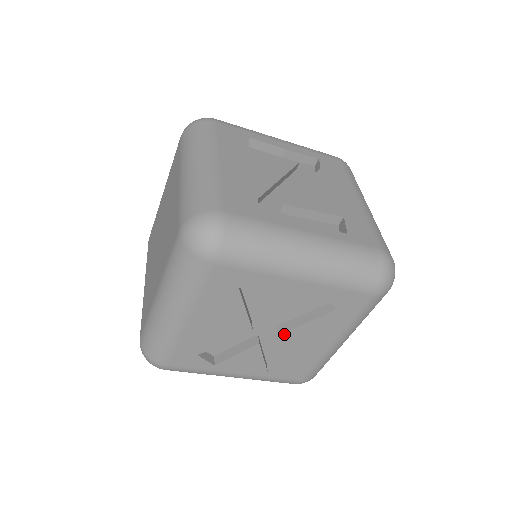
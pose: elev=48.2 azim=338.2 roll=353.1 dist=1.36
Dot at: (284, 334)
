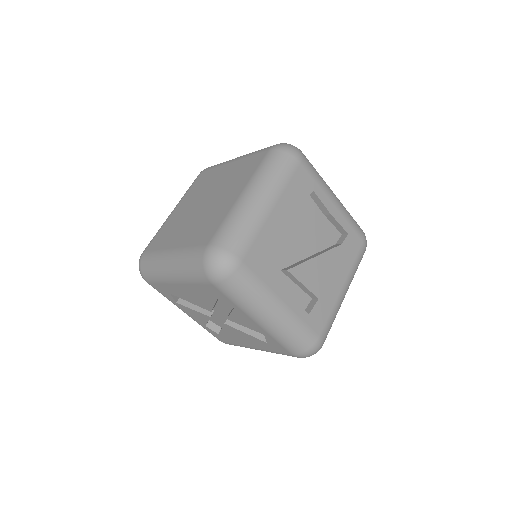
Dot at: (228, 326)
